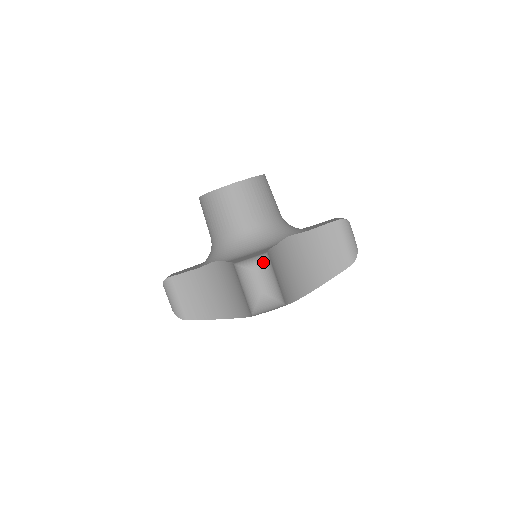
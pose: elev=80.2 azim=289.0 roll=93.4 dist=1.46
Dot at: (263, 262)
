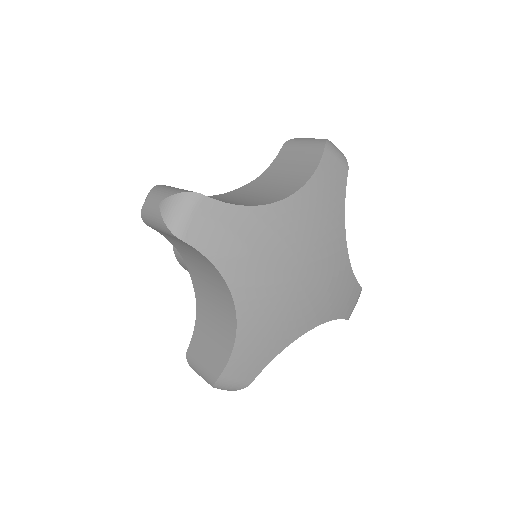
Dot at: (155, 188)
